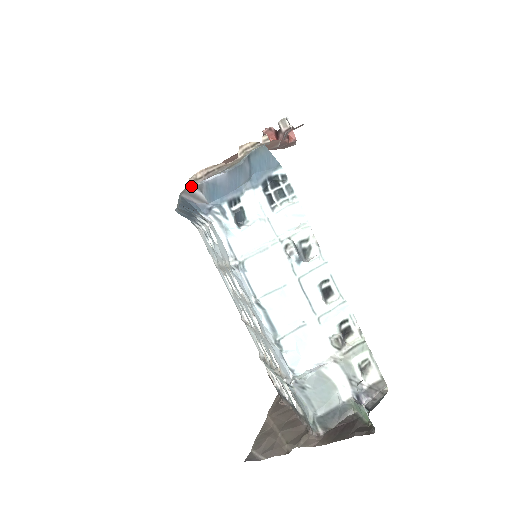
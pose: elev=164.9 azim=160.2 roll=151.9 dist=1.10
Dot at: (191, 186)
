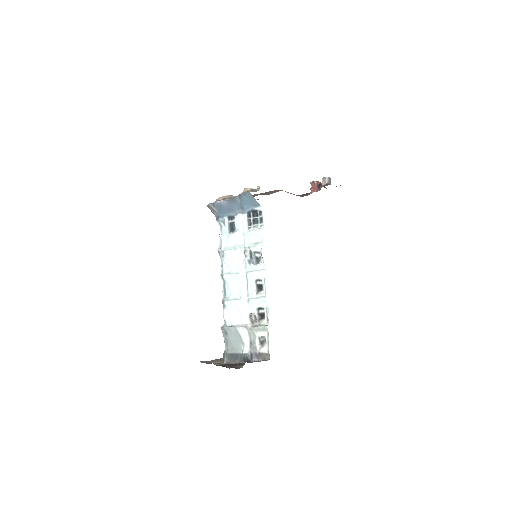
Dot at: occluded
